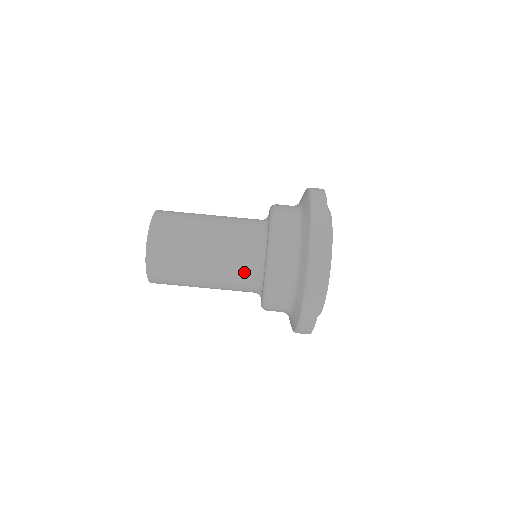
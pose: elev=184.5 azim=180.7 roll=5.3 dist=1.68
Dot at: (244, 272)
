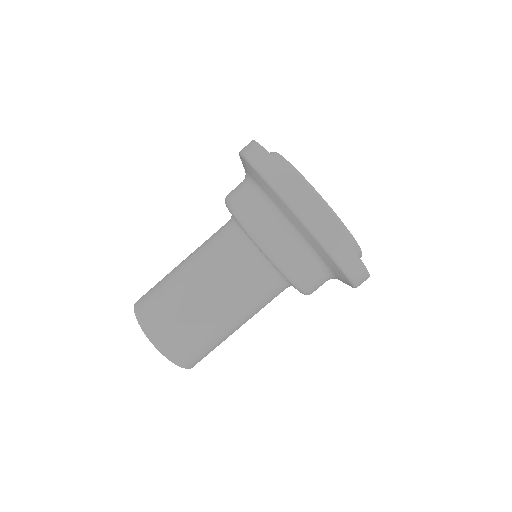
Dot at: (269, 294)
